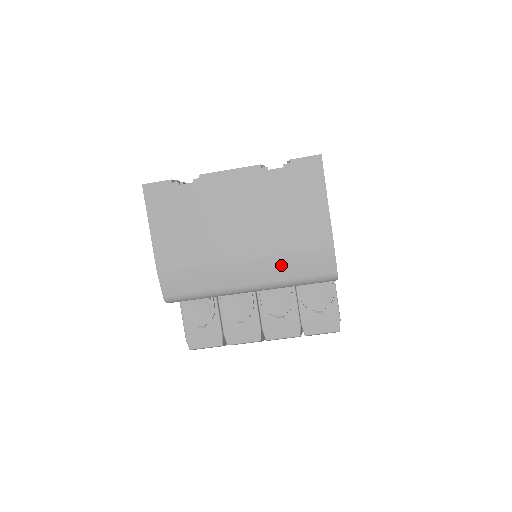
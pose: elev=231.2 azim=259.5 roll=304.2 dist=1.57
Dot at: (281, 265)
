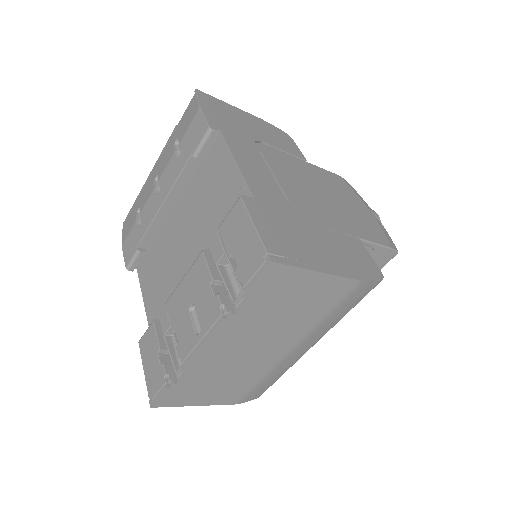
Dot at: (327, 324)
